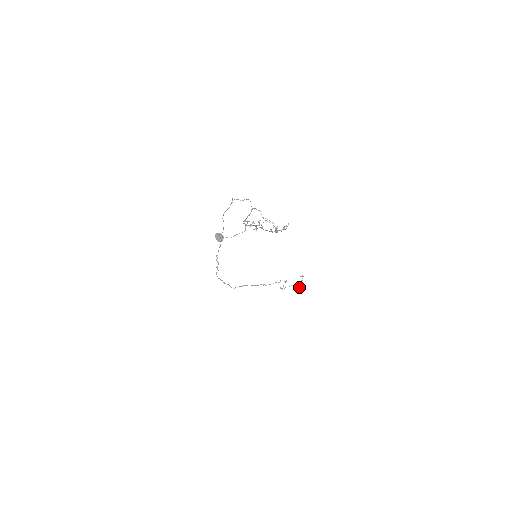
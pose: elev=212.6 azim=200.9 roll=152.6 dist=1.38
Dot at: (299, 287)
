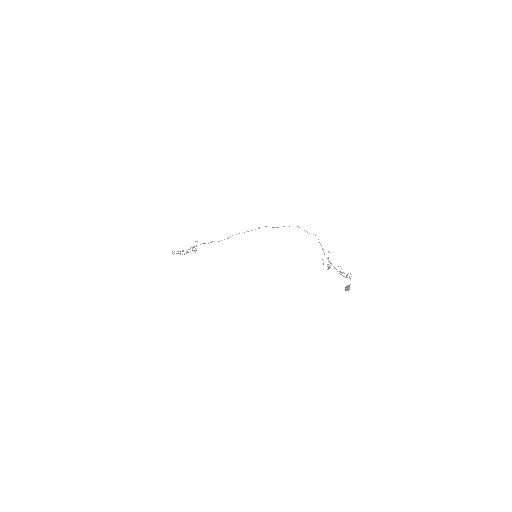
Dot at: (195, 252)
